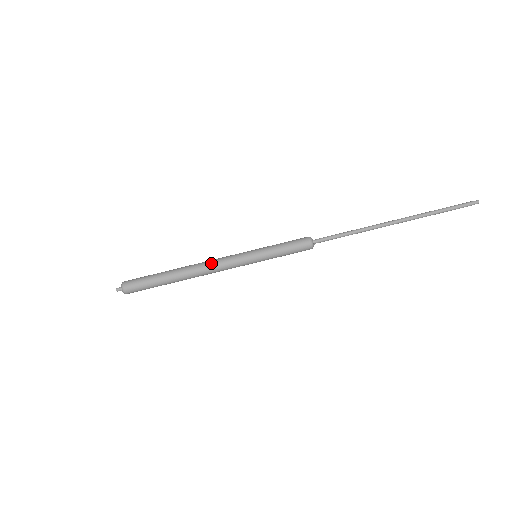
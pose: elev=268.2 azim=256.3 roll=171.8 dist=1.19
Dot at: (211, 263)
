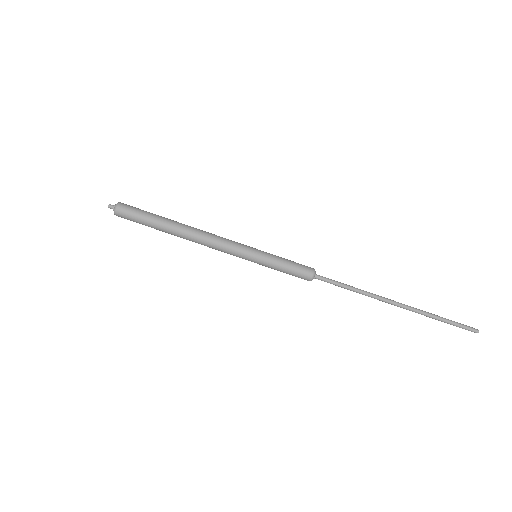
Dot at: (212, 236)
